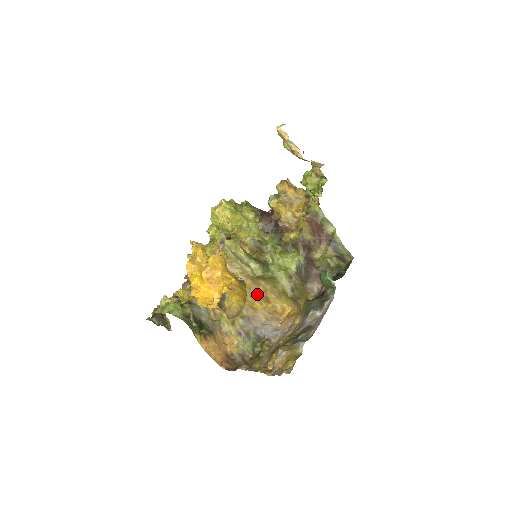
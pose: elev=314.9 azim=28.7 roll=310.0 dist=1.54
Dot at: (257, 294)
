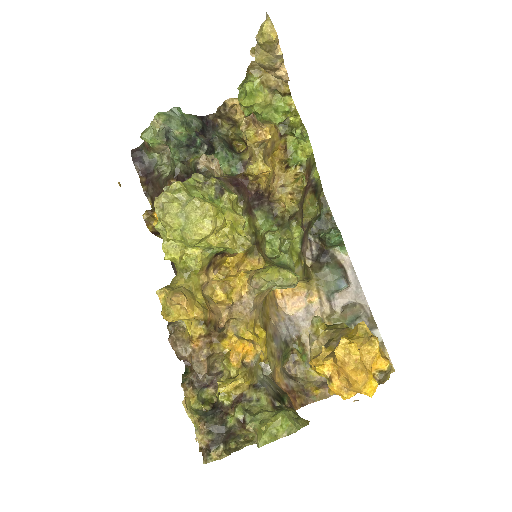
Dot at: (264, 299)
